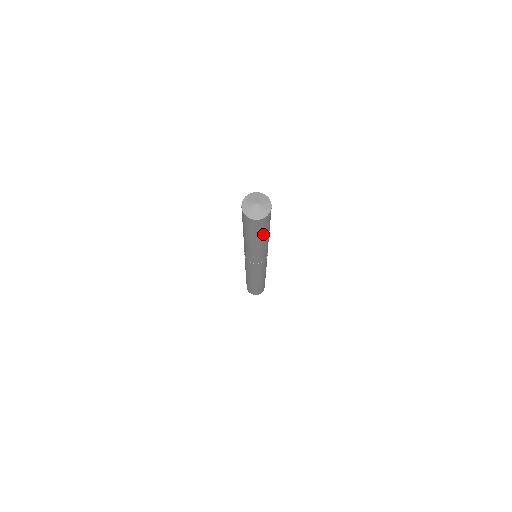
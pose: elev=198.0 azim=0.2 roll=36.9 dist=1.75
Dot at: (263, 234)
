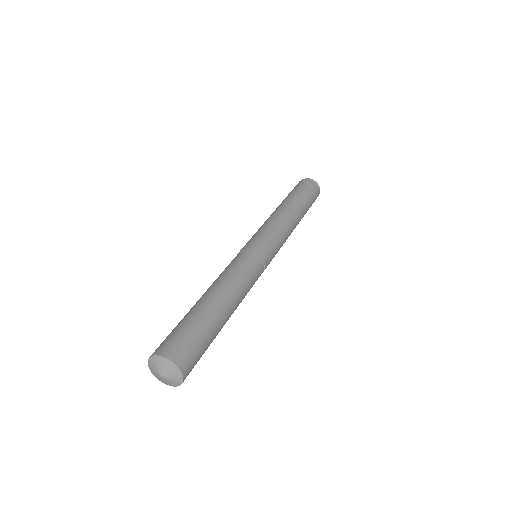
Dot at: occluded
